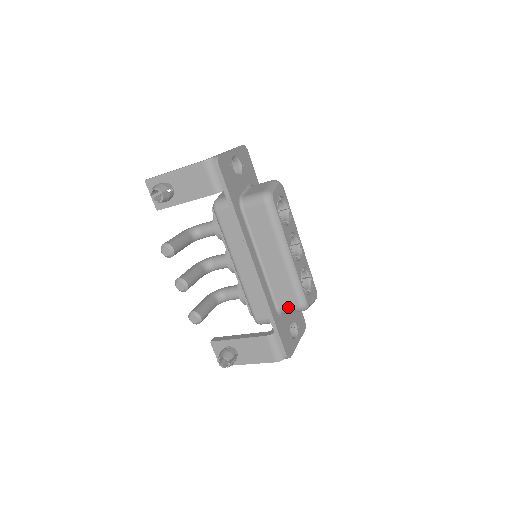
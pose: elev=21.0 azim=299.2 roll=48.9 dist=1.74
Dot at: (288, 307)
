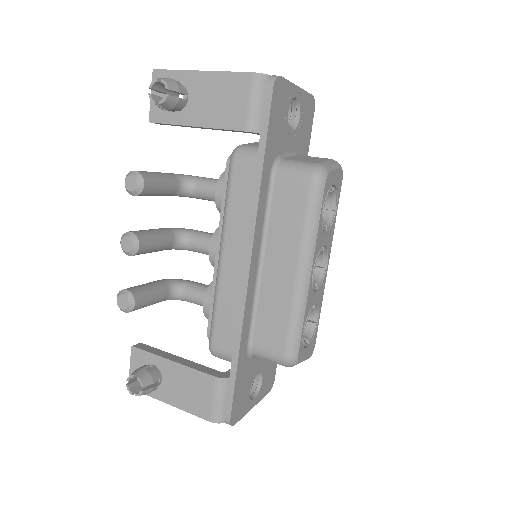
Dot at: (267, 350)
